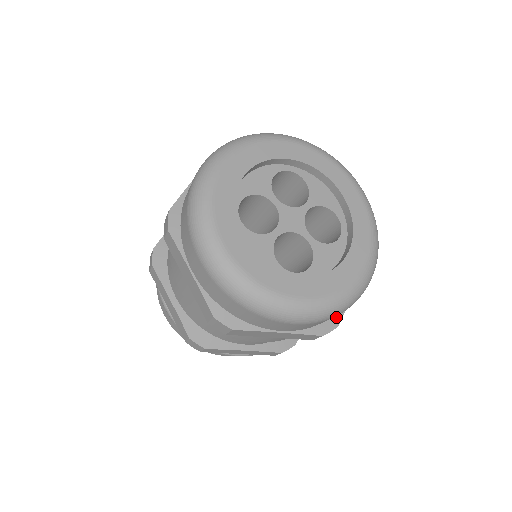
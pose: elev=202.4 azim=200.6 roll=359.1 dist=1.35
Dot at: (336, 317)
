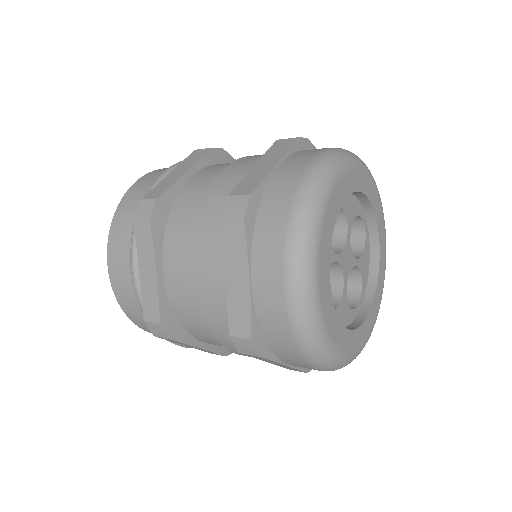
Dot at: occluded
